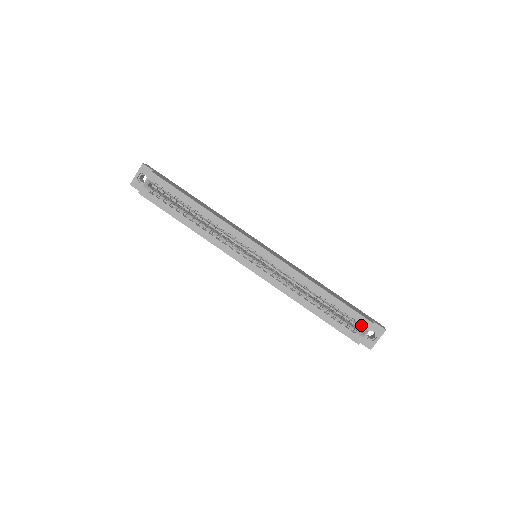
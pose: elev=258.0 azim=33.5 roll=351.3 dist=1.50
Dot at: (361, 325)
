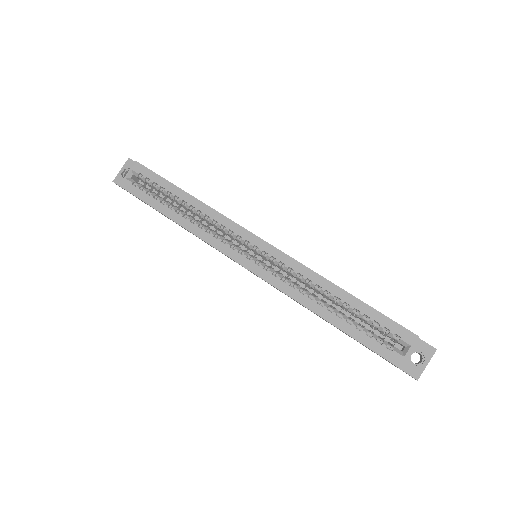
Dot at: (400, 338)
